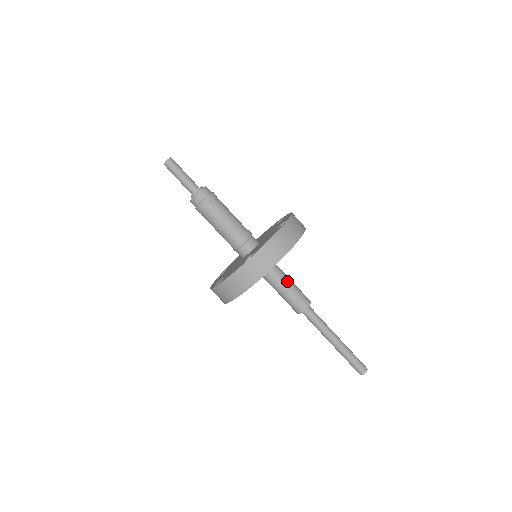
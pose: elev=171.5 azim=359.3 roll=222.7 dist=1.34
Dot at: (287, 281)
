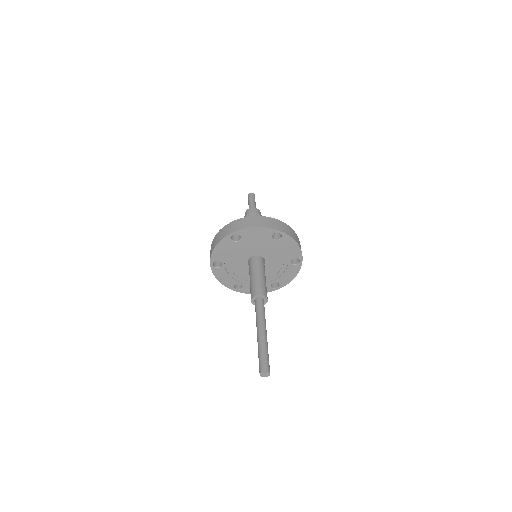
Dot at: (260, 273)
